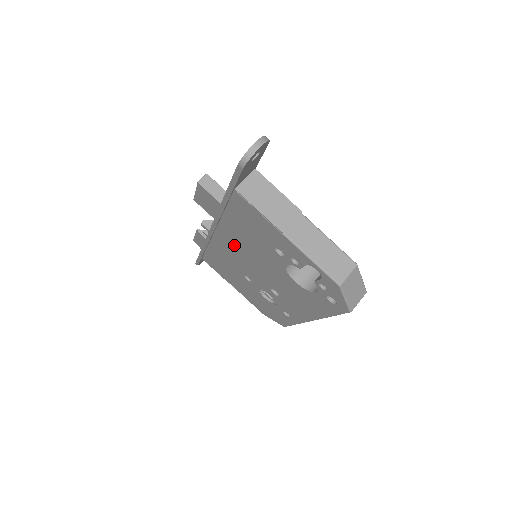
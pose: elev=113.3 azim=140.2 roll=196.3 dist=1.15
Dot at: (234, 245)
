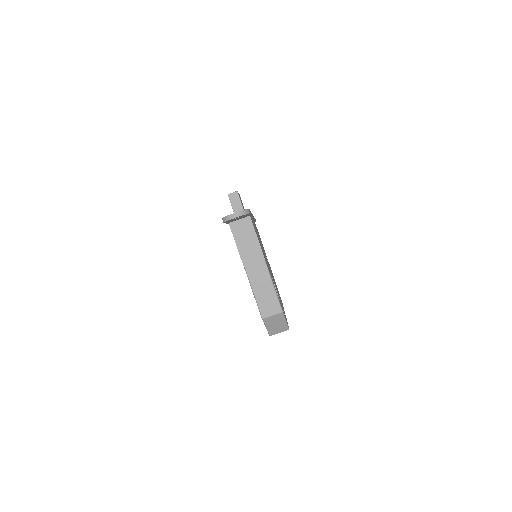
Dot at: occluded
